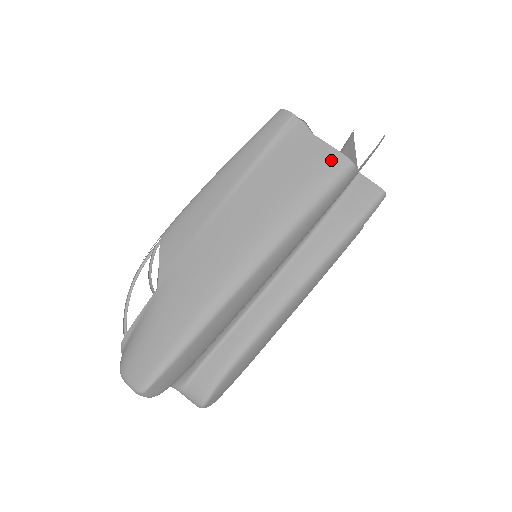
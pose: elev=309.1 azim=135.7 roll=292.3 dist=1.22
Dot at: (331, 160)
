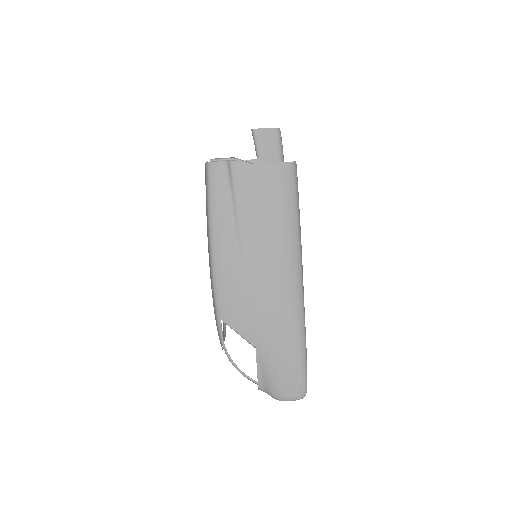
Dot at: (282, 174)
